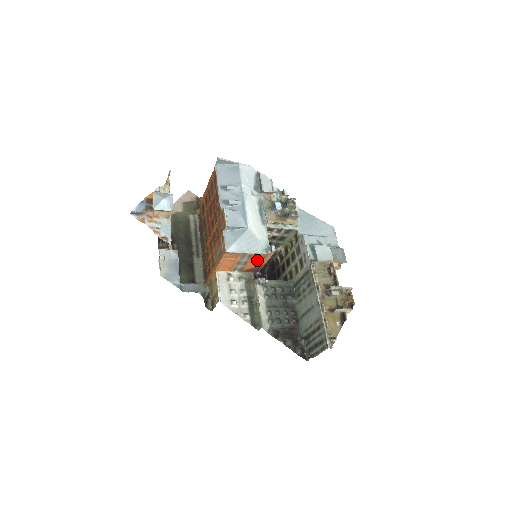
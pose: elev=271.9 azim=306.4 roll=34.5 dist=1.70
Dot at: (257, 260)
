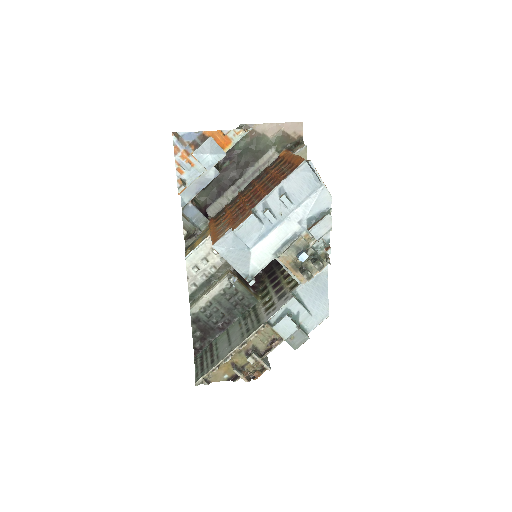
Dot at: occluded
